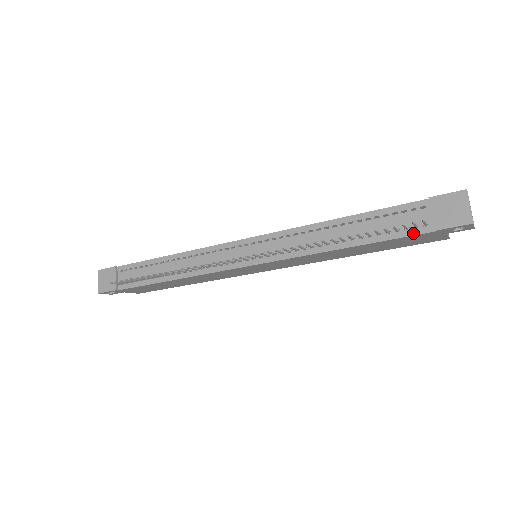
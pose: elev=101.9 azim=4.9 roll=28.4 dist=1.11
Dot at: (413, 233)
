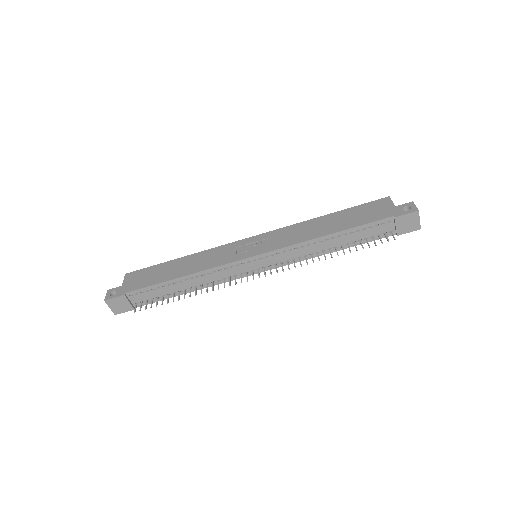
Dot at: (383, 237)
